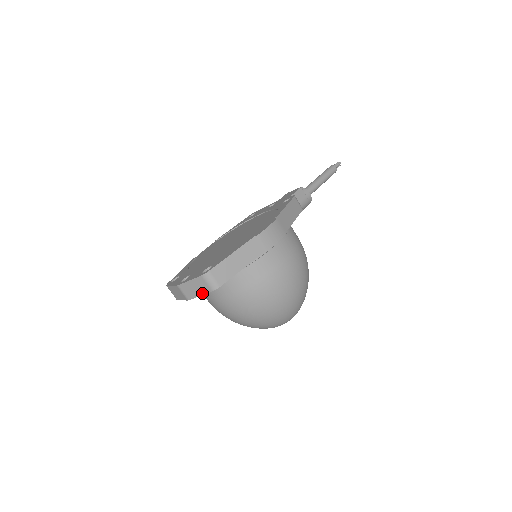
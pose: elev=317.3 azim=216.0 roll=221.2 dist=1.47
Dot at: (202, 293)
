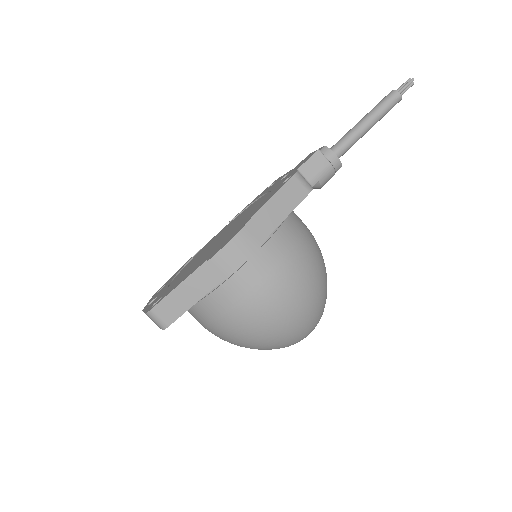
Dot at: (159, 327)
